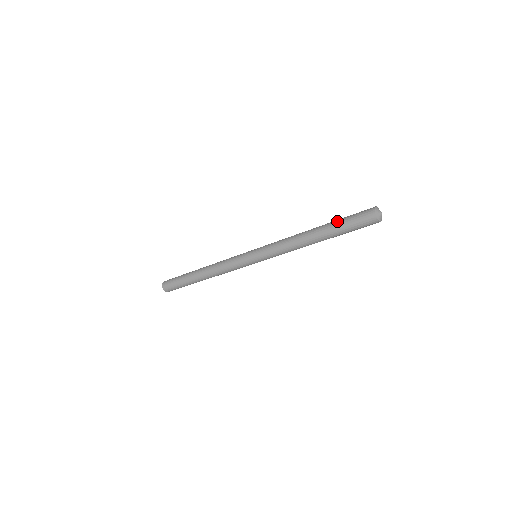
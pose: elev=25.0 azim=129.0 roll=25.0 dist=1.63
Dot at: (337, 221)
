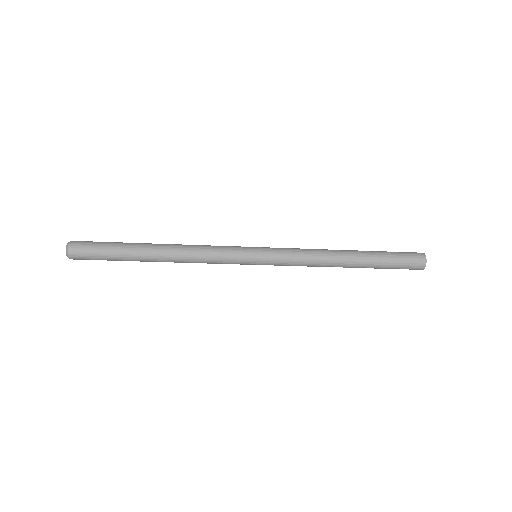
Dot at: (383, 257)
